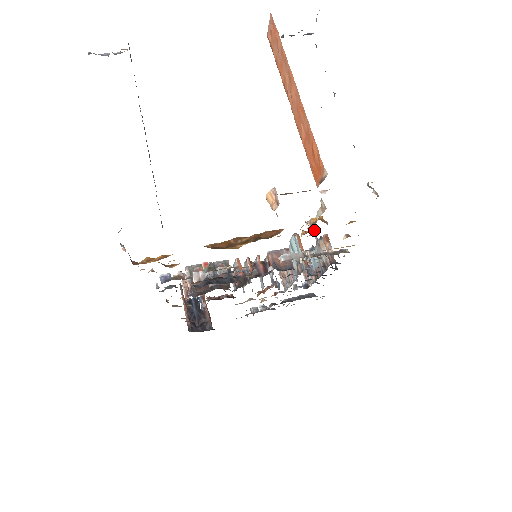
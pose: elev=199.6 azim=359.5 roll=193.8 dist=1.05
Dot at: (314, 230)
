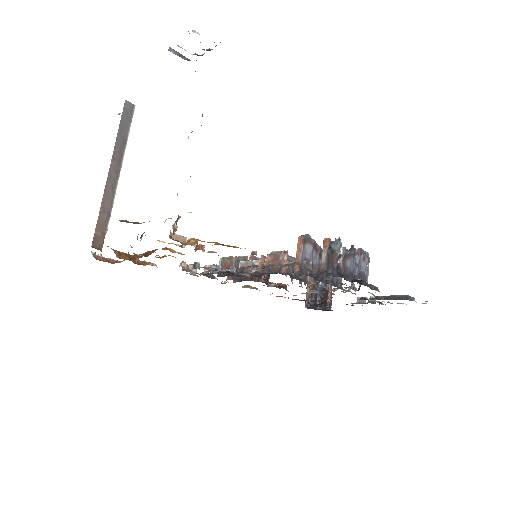
Dot at: (196, 249)
